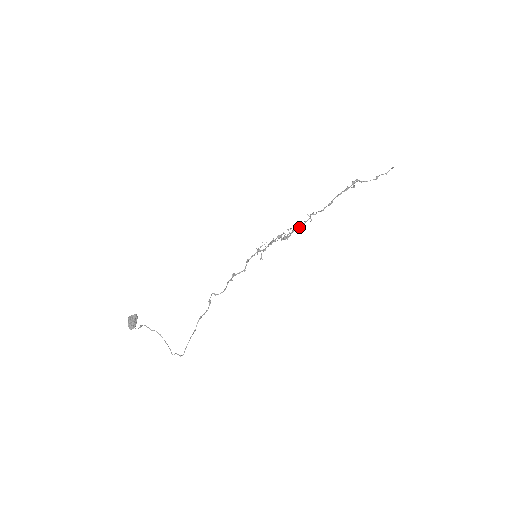
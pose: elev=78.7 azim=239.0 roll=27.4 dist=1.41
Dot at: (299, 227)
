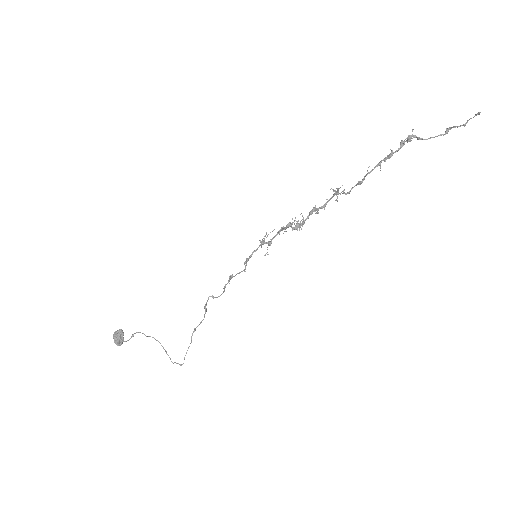
Dot at: (318, 209)
